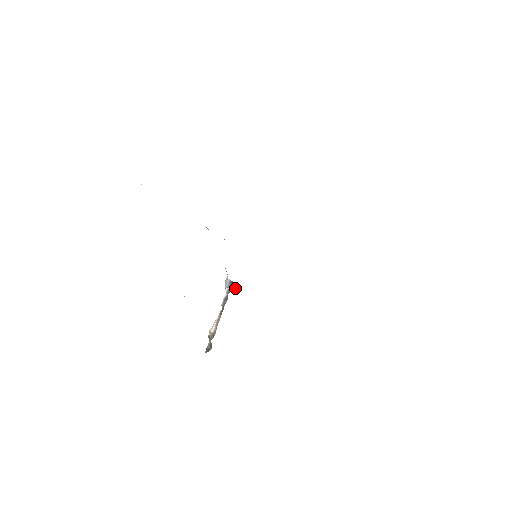
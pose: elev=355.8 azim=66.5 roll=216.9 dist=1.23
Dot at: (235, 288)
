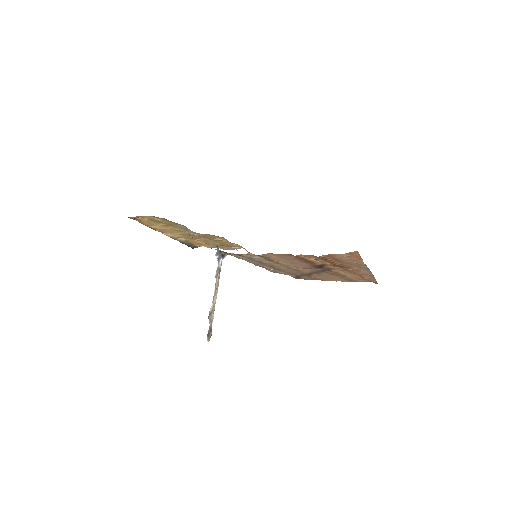
Dot at: (221, 255)
